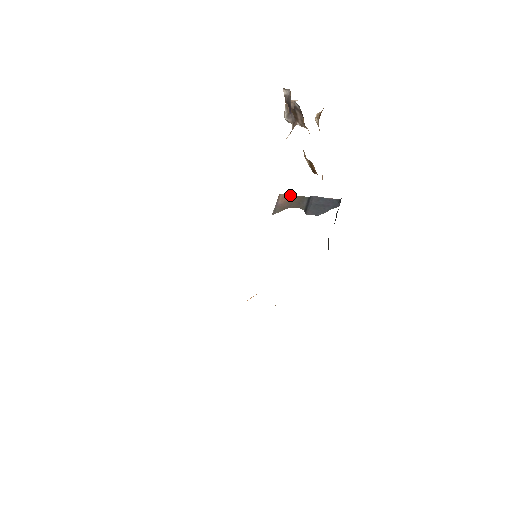
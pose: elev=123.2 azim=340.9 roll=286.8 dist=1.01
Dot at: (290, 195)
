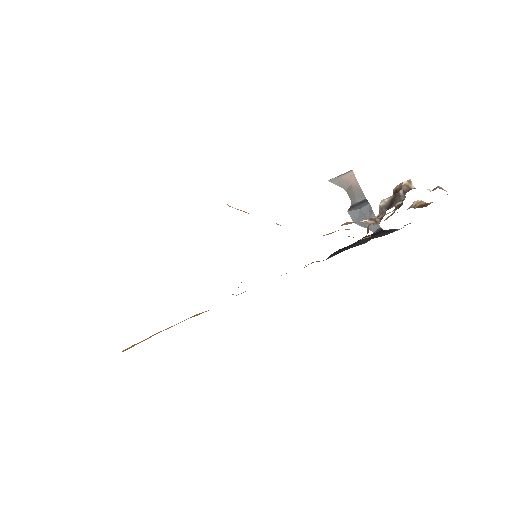
Dot at: (357, 181)
